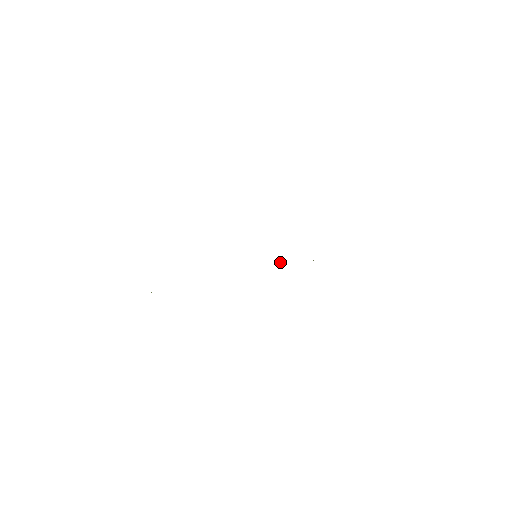
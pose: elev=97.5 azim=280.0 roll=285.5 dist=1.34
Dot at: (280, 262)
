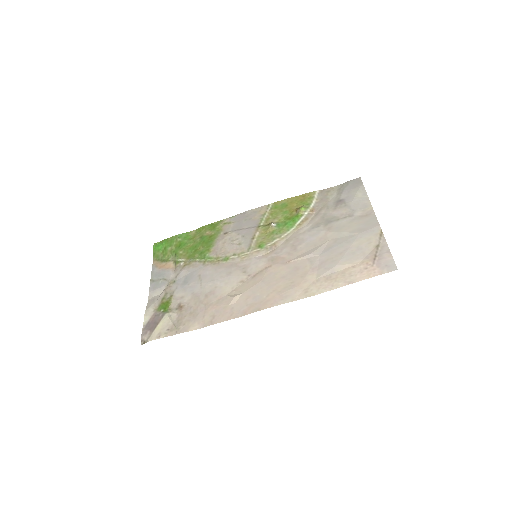
Dot at: (272, 224)
